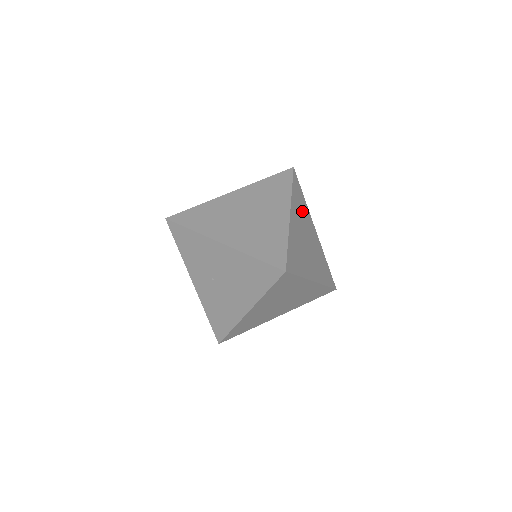
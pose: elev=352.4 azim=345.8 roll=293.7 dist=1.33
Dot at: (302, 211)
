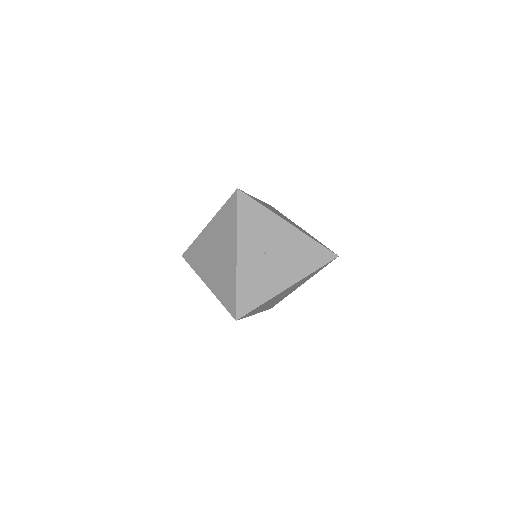
Dot at: occluded
